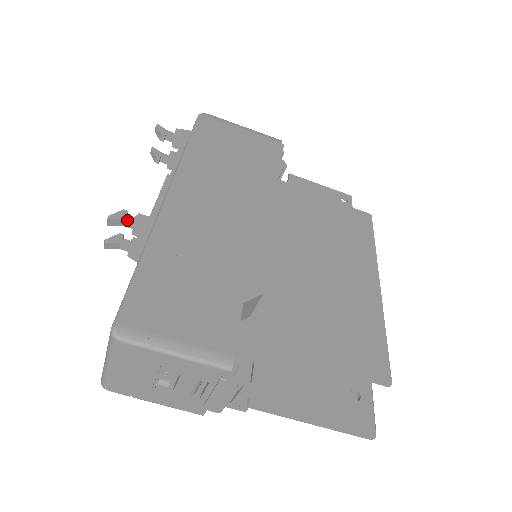
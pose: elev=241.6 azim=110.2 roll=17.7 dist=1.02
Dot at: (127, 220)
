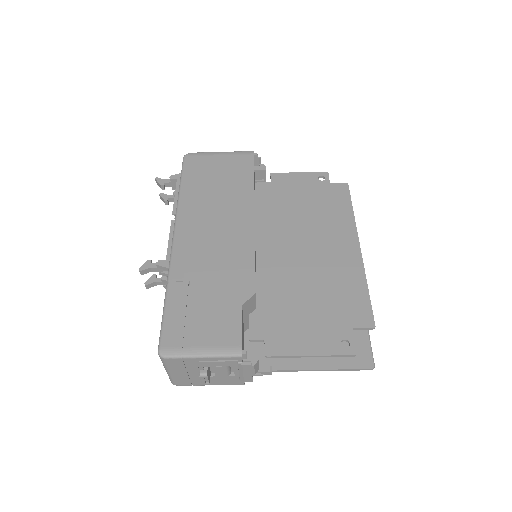
Dot at: (152, 268)
